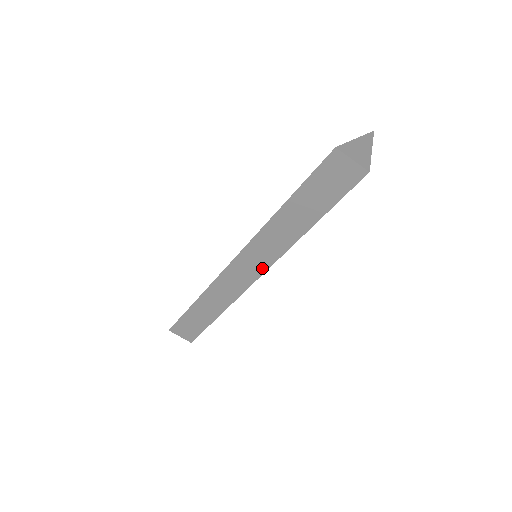
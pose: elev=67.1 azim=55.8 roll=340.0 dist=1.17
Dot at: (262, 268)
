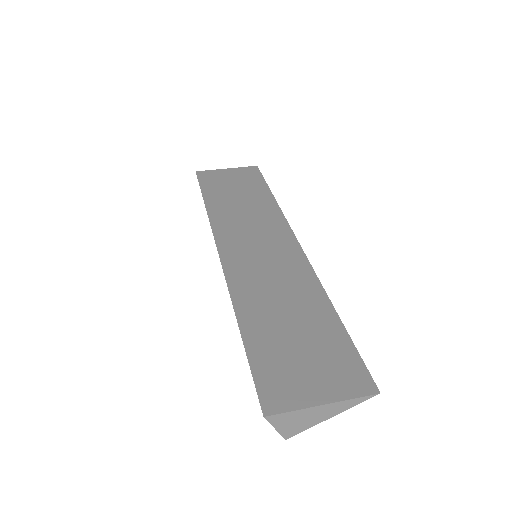
Dot at: occluded
